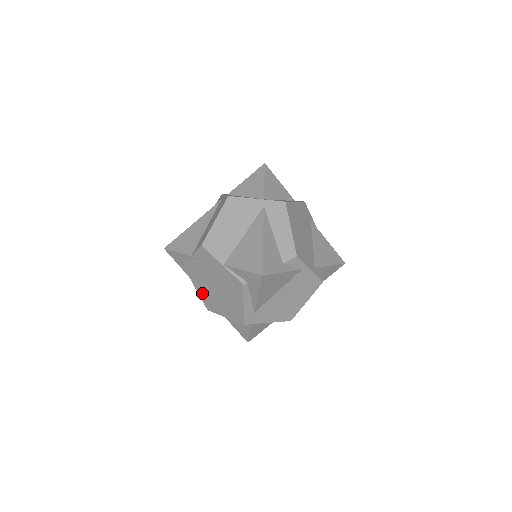
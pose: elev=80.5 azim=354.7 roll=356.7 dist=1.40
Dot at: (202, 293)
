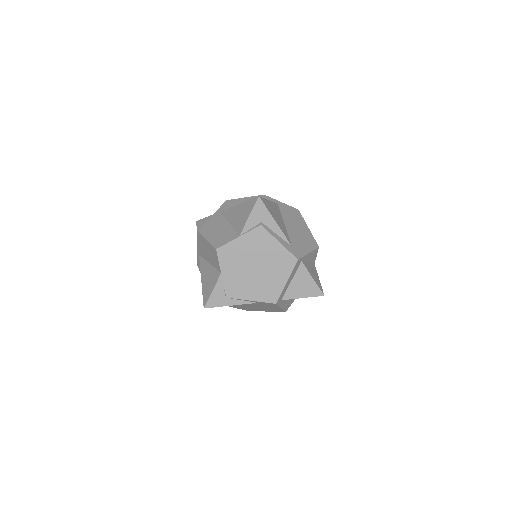
Dot at: (258, 295)
